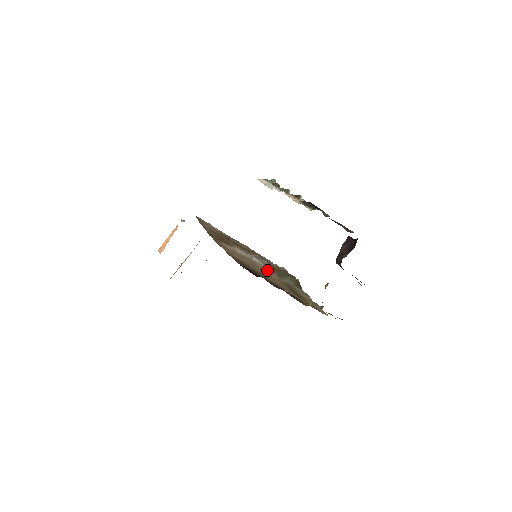
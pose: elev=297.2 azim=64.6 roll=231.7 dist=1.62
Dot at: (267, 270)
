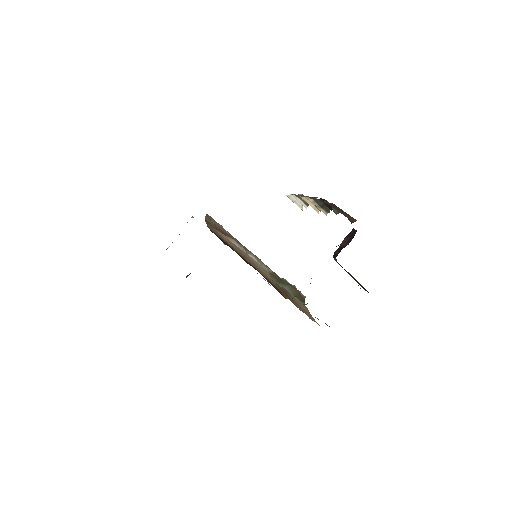
Dot at: (262, 269)
